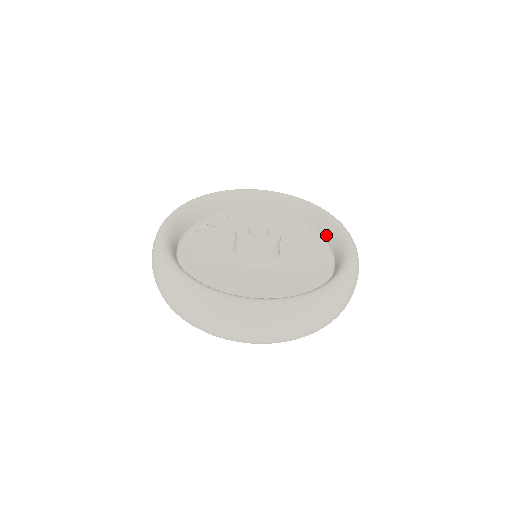
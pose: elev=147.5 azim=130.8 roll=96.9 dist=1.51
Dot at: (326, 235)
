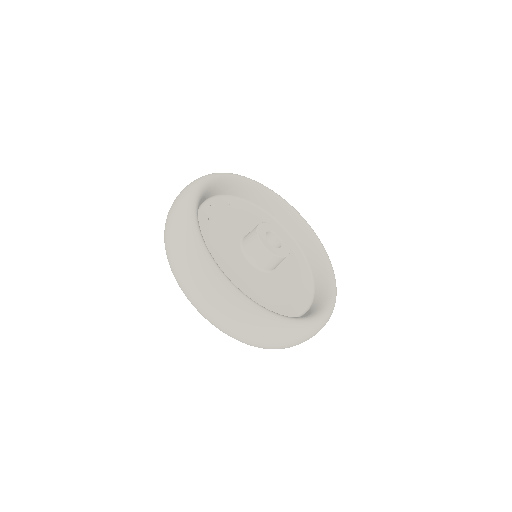
Dot at: (299, 237)
